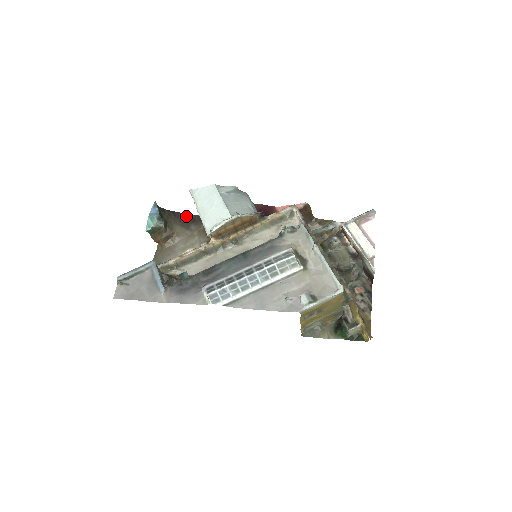
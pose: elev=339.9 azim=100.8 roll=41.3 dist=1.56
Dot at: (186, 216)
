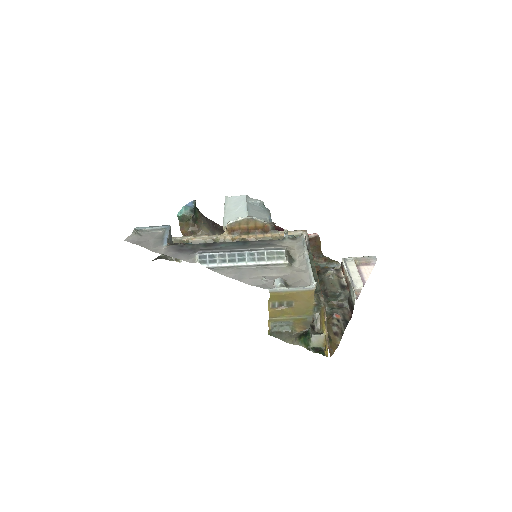
Dot at: (216, 225)
